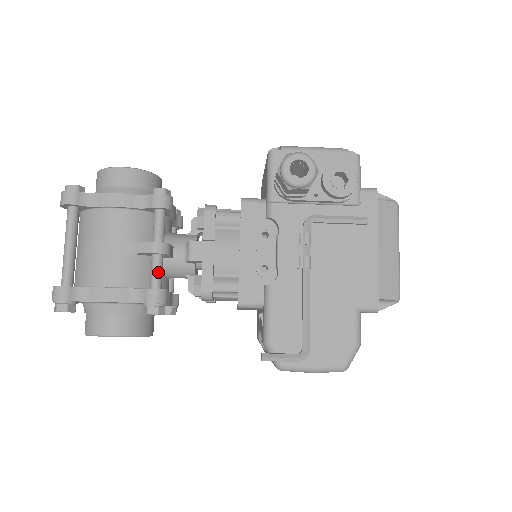
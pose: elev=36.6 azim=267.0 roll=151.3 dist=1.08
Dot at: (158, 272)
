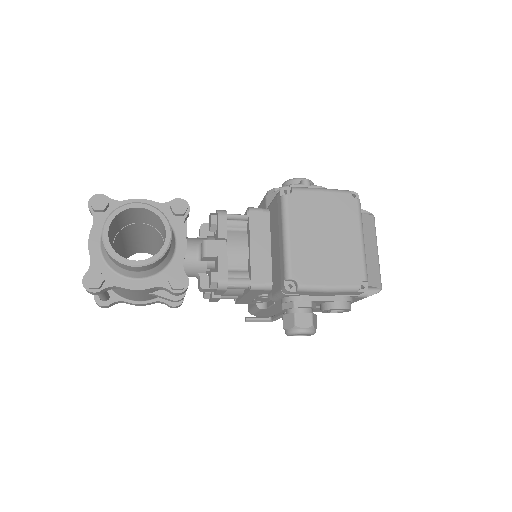
Dot at: occluded
